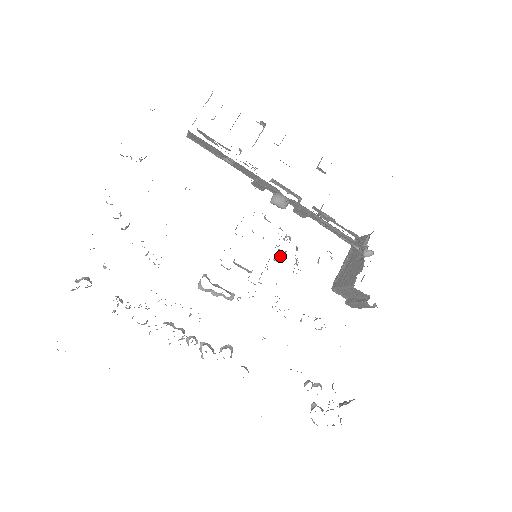
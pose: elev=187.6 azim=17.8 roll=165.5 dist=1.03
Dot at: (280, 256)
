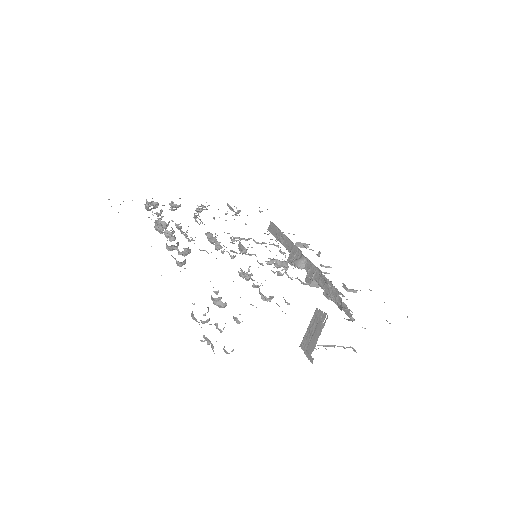
Dot at: occluded
